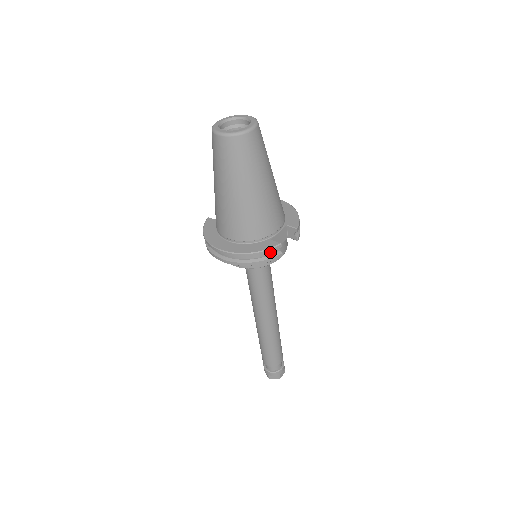
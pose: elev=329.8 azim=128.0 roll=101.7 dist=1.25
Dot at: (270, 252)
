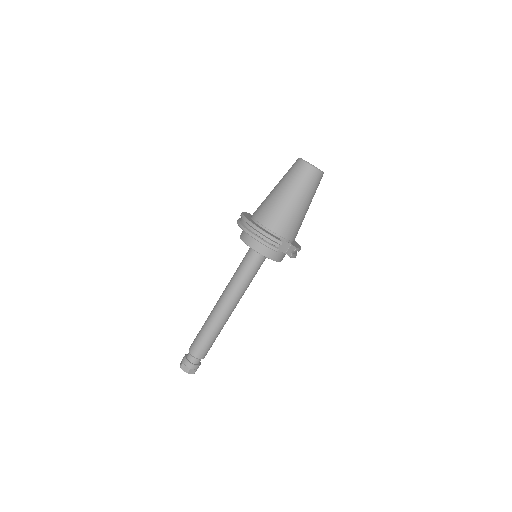
Dot at: (273, 242)
